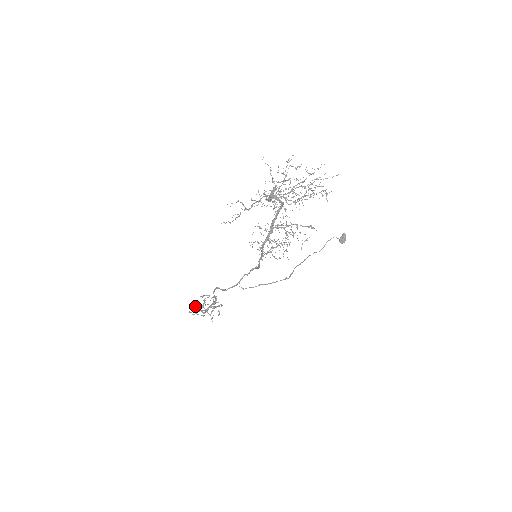
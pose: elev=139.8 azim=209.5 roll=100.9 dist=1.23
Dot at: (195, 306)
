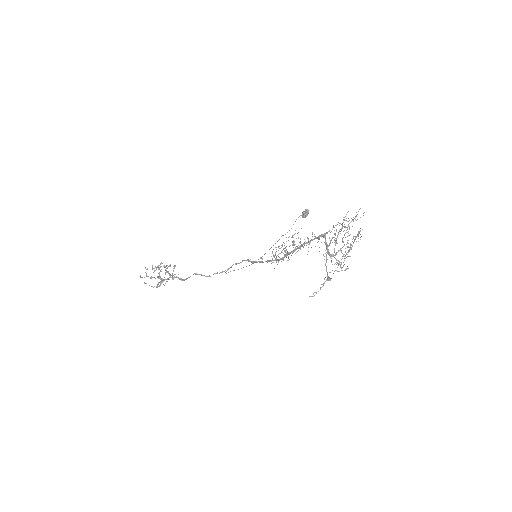
Dot at: (160, 283)
